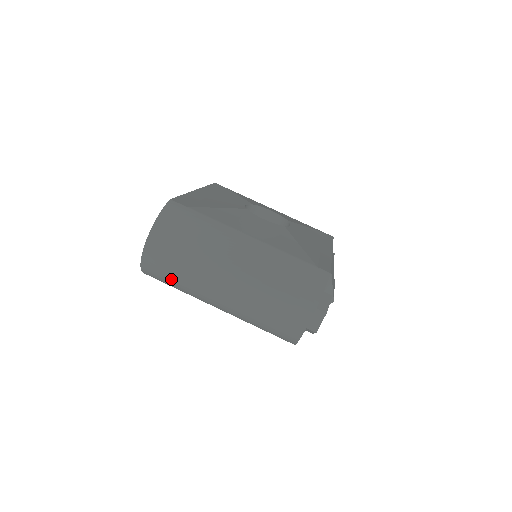
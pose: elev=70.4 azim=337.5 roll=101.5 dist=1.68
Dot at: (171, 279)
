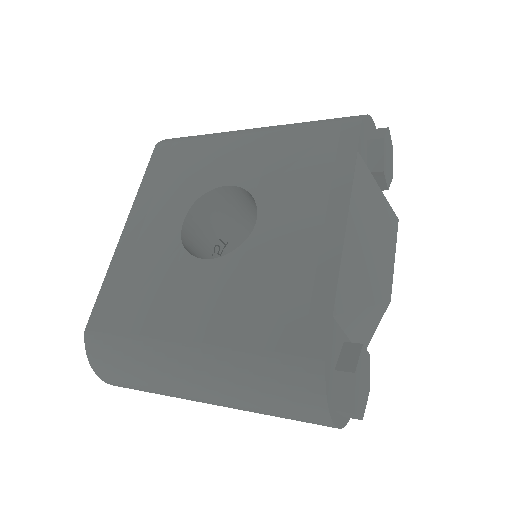
Dot at: occluded
